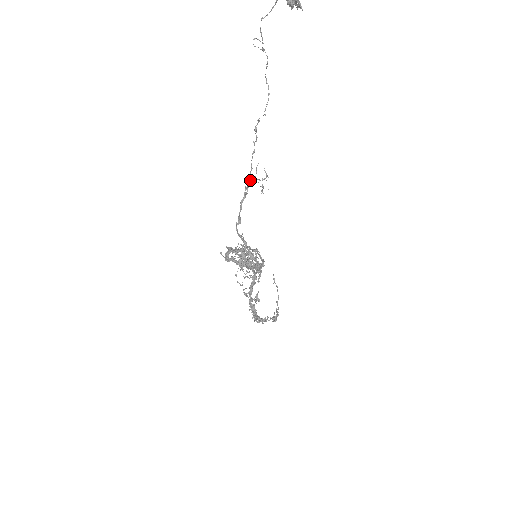
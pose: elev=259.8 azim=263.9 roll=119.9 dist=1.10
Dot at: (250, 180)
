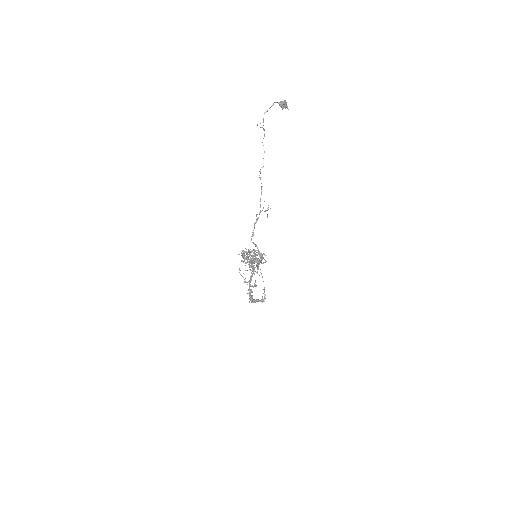
Dot at: (260, 211)
